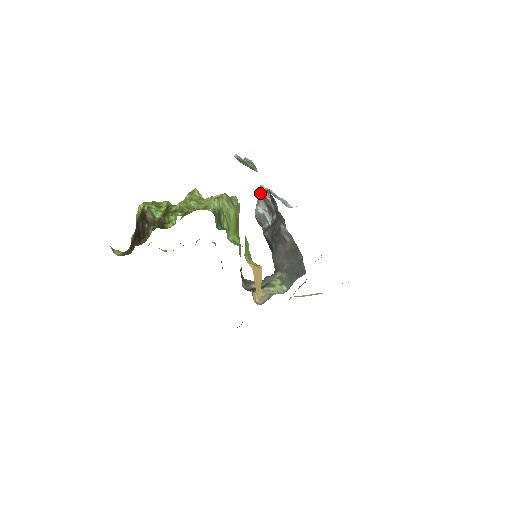
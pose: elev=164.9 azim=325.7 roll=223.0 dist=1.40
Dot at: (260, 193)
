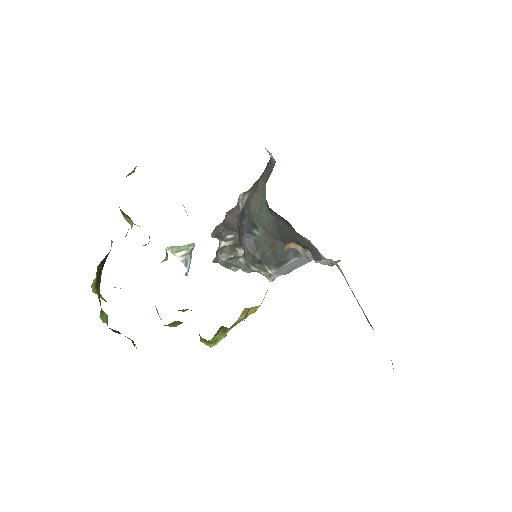
Dot at: (215, 260)
